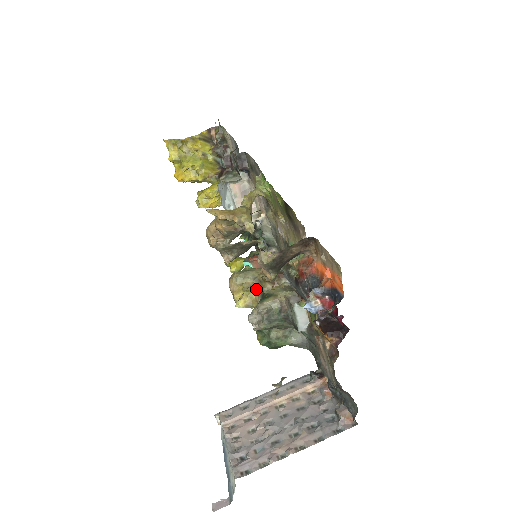
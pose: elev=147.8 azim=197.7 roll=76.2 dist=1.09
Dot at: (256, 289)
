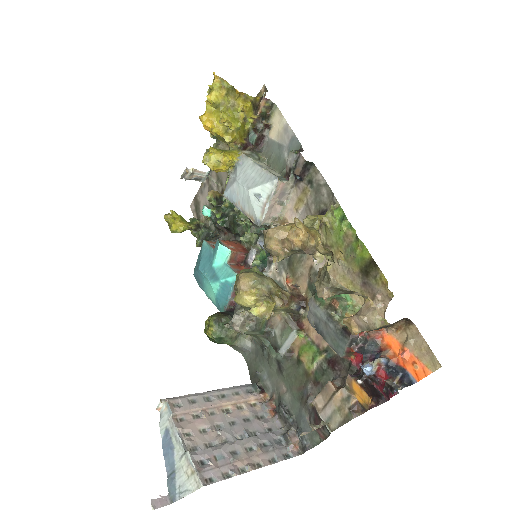
Dot at: (275, 304)
